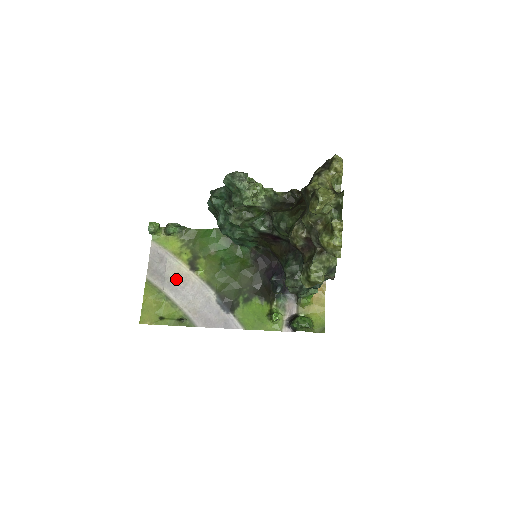
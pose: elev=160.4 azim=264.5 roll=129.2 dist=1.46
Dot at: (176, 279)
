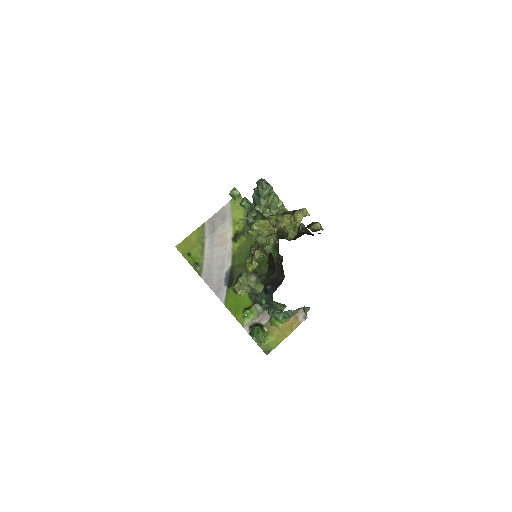
Dot at: (219, 237)
